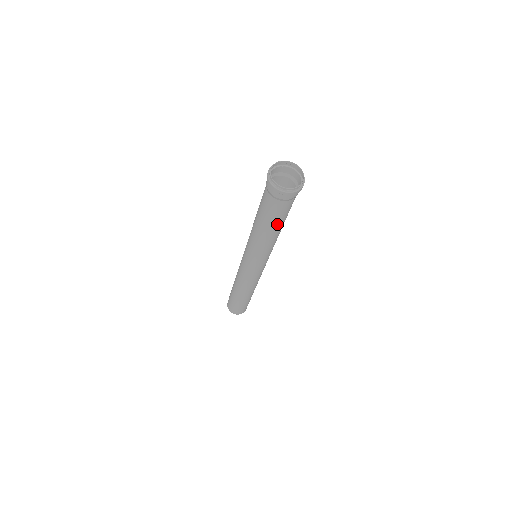
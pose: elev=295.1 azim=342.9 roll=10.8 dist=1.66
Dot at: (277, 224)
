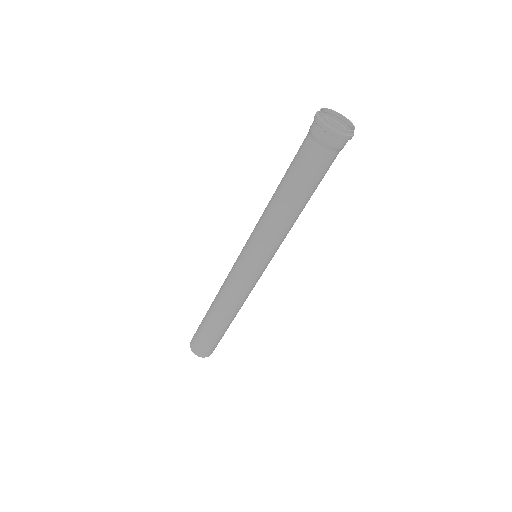
Dot at: (313, 191)
